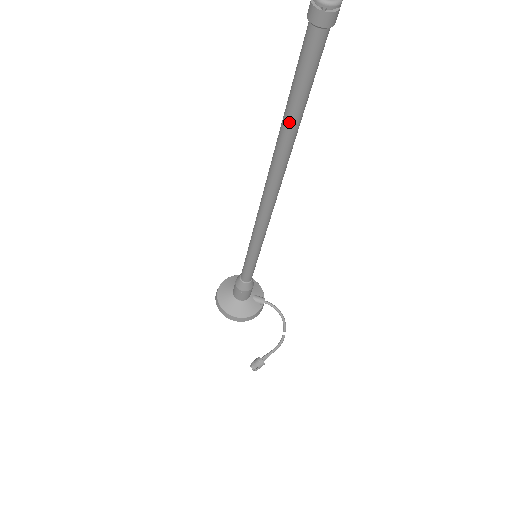
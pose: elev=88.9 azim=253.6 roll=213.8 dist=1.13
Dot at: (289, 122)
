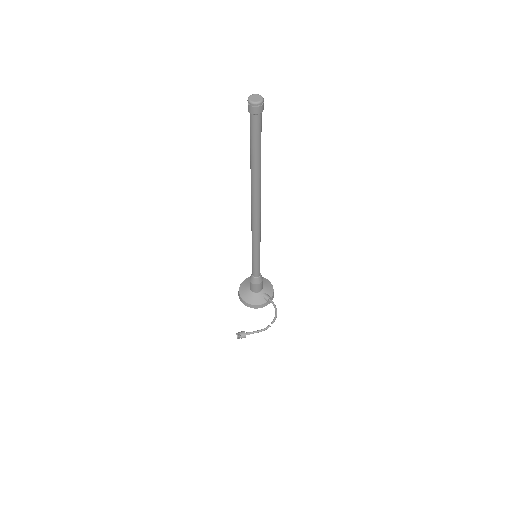
Dot at: (251, 163)
